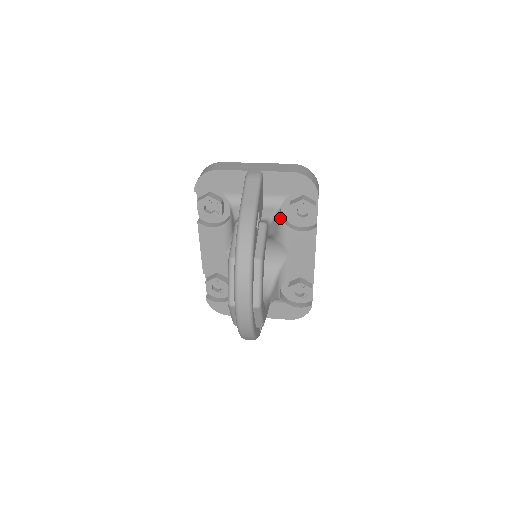
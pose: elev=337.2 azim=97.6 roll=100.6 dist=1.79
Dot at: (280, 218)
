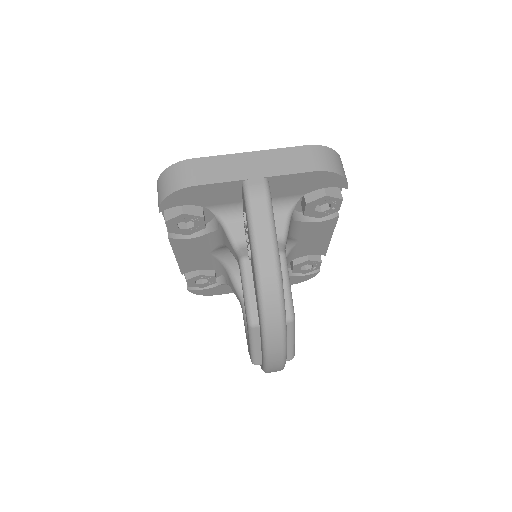
Dot at: (291, 220)
